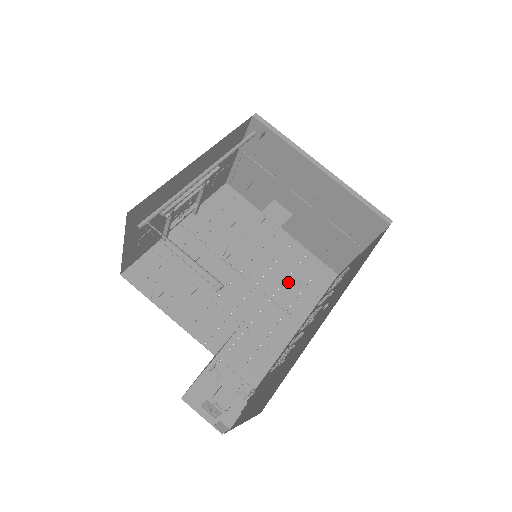
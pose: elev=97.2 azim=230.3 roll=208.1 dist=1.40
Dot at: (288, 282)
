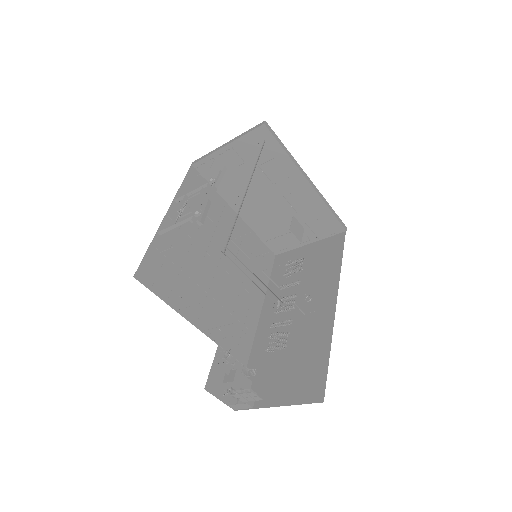
Dot at: (249, 267)
